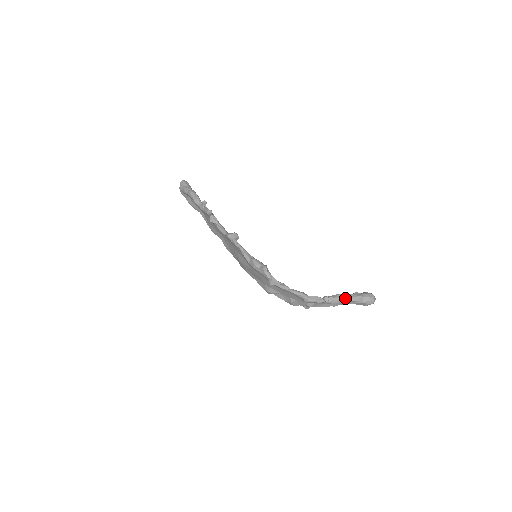
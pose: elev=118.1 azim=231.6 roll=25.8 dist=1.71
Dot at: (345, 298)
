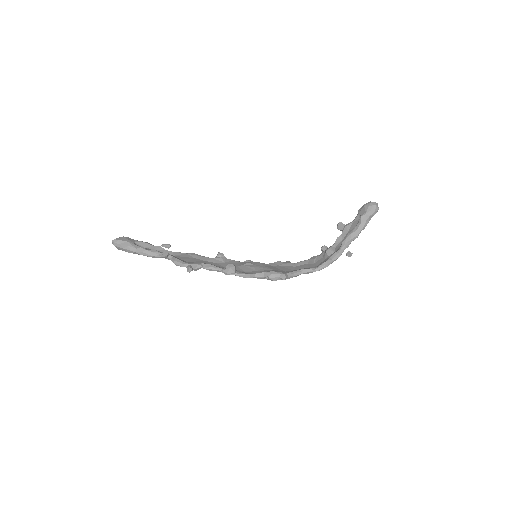
Dot at: occluded
